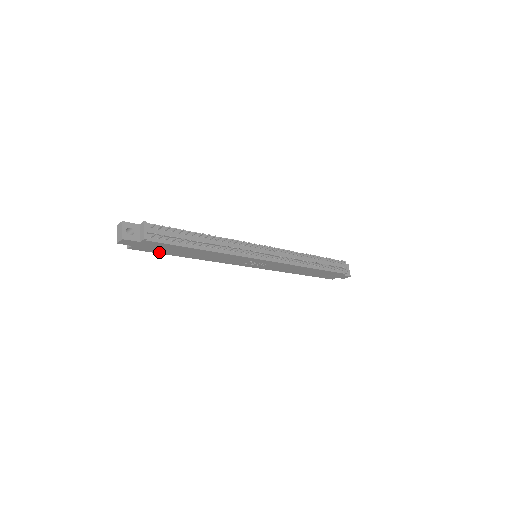
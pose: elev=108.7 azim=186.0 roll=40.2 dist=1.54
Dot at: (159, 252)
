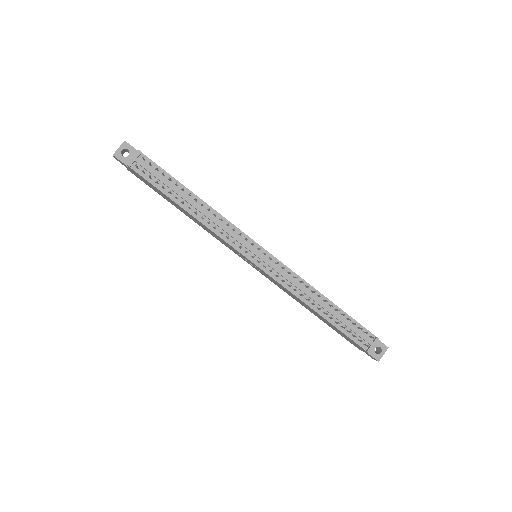
Dot at: (154, 190)
